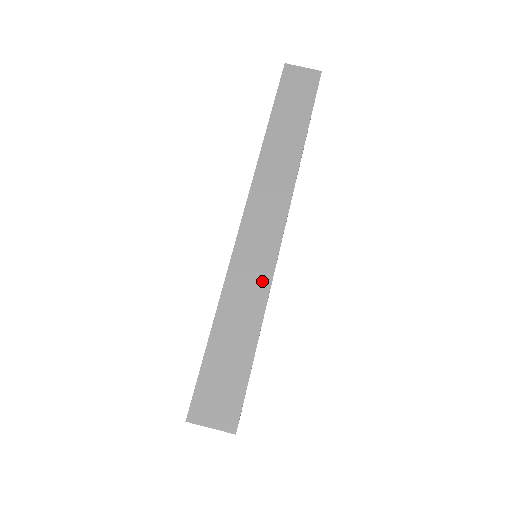
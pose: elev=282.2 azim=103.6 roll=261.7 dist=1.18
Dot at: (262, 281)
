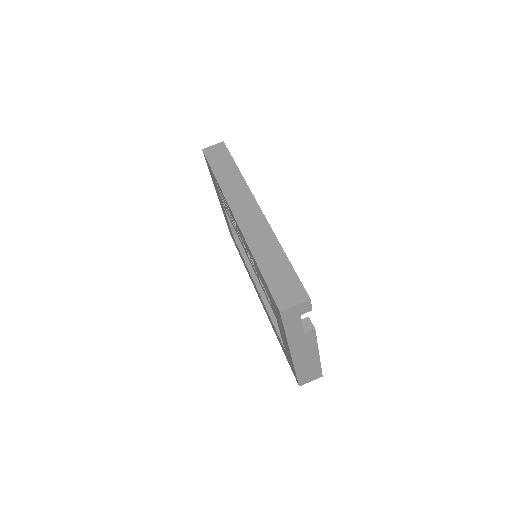
Dot at: (267, 234)
